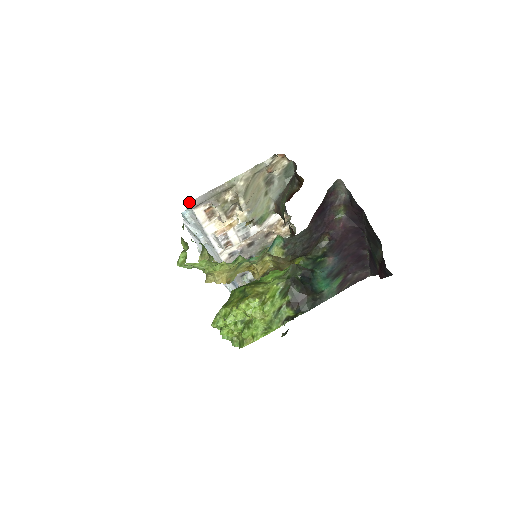
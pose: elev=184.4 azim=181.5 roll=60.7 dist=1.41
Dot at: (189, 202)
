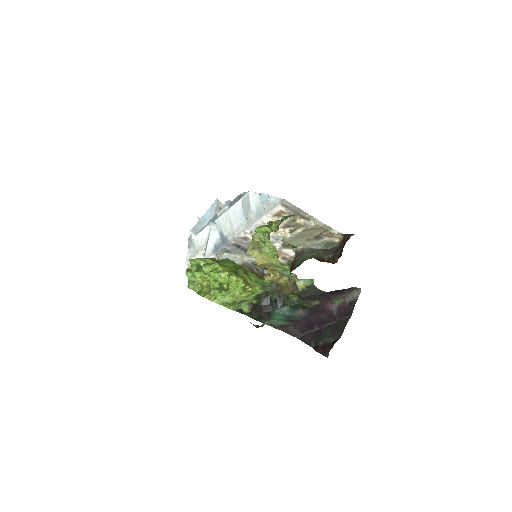
Dot at: (286, 200)
